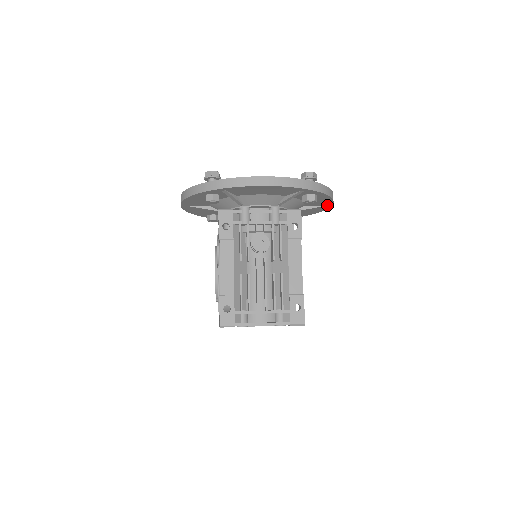
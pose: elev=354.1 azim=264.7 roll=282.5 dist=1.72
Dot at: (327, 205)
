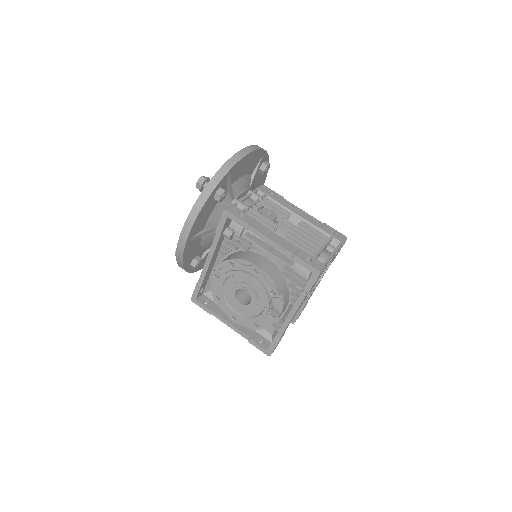
Dot at: occluded
